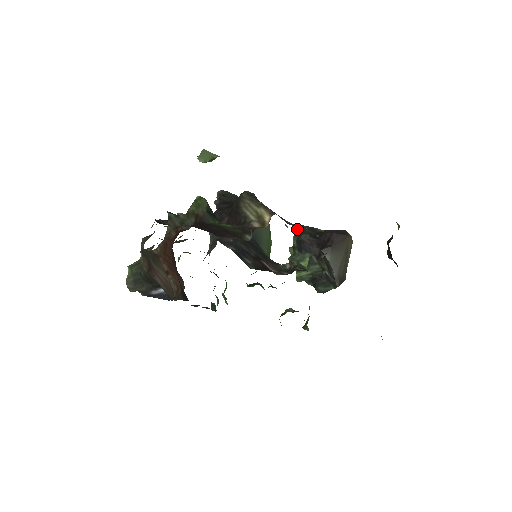
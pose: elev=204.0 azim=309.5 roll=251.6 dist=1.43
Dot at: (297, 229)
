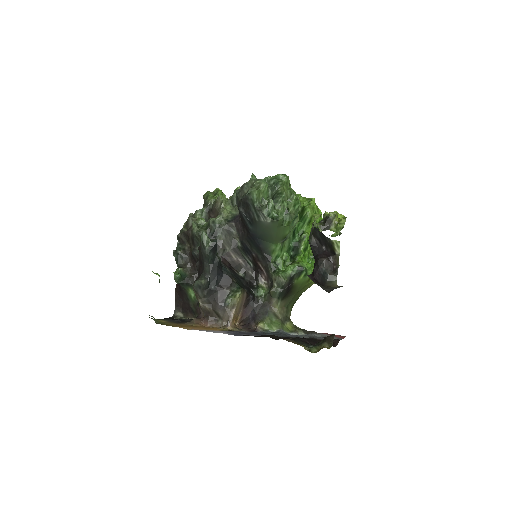
Dot at: occluded
